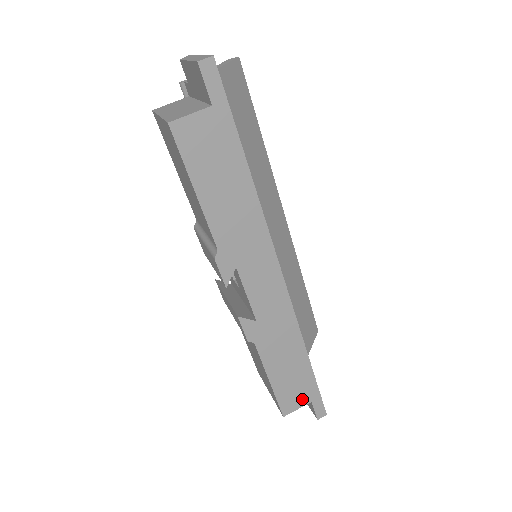
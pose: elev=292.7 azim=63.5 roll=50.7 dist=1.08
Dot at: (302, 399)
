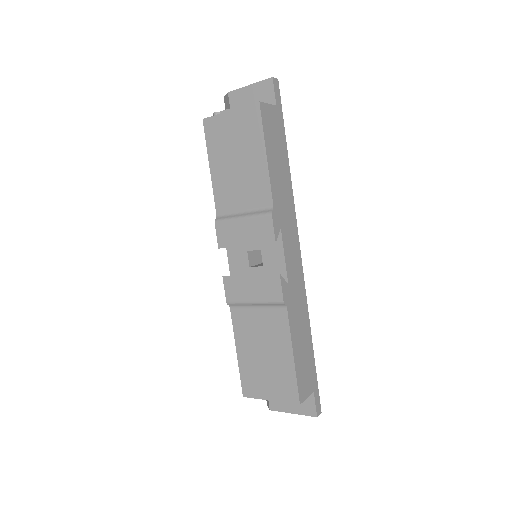
Dot at: (309, 386)
